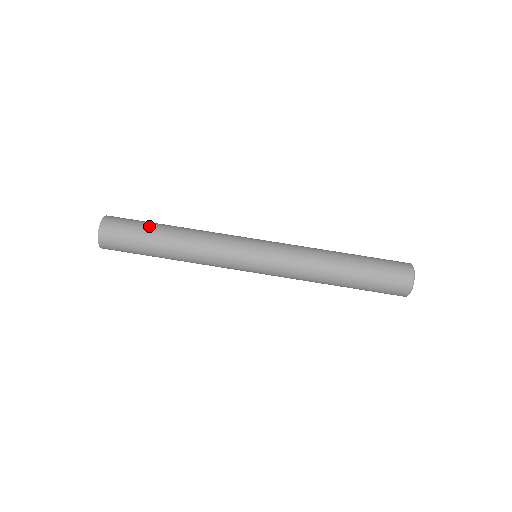
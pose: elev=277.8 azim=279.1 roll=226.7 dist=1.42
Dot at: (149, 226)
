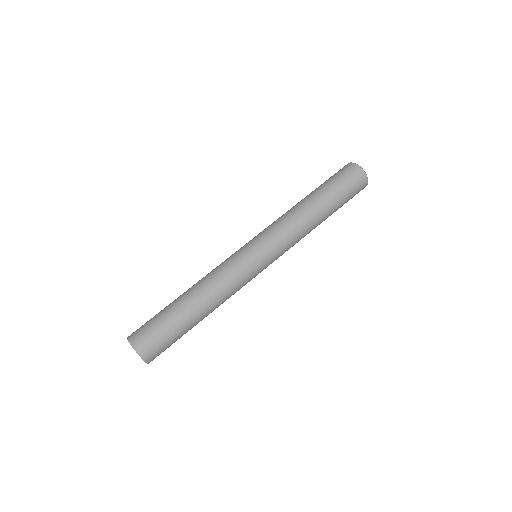
Dot at: (174, 319)
